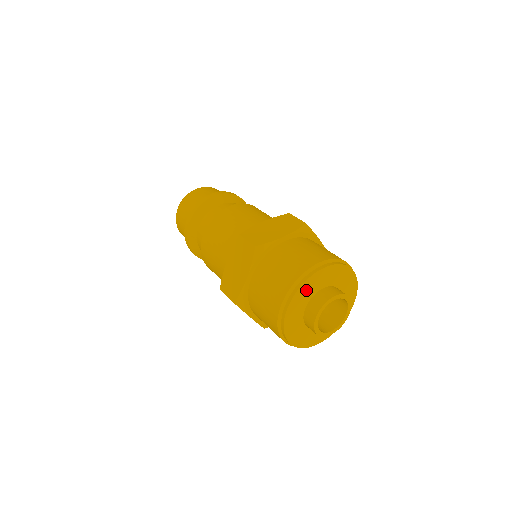
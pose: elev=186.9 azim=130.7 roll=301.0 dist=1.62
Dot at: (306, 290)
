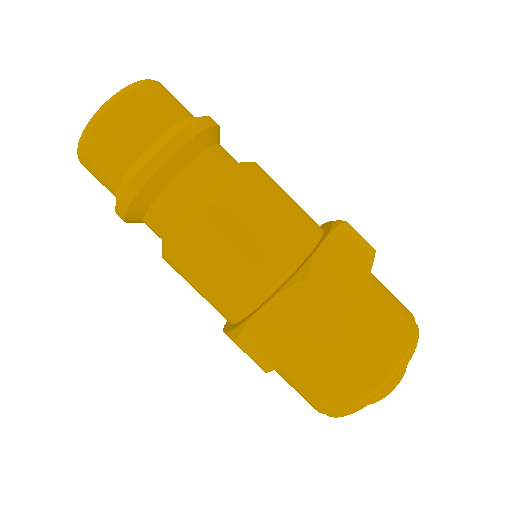
Dot at: occluded
